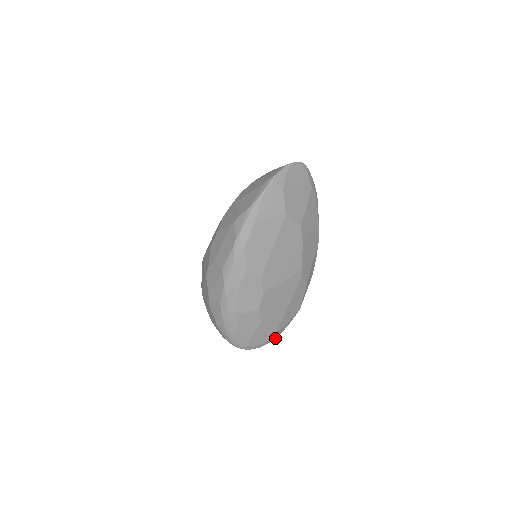
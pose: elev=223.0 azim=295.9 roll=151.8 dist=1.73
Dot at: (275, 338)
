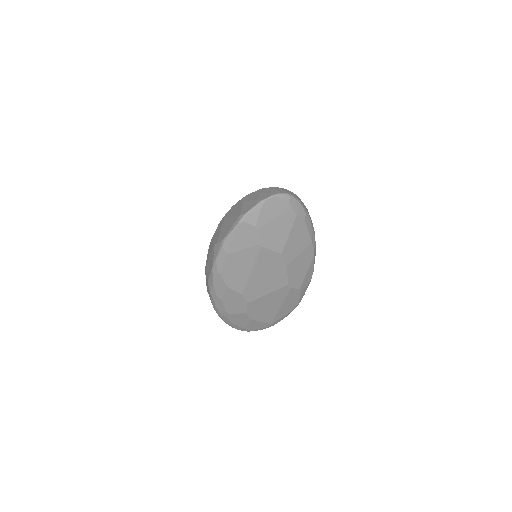
Dot at: occluded
